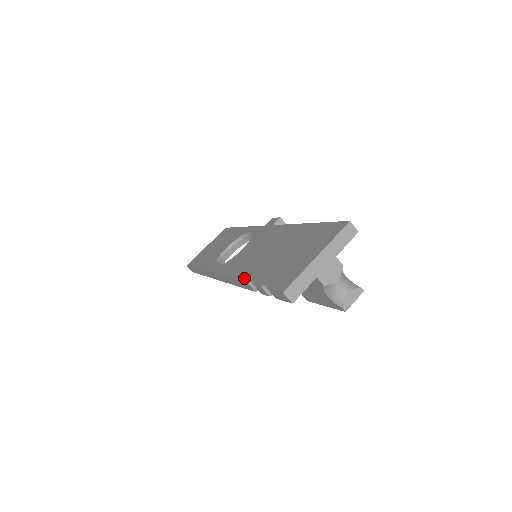
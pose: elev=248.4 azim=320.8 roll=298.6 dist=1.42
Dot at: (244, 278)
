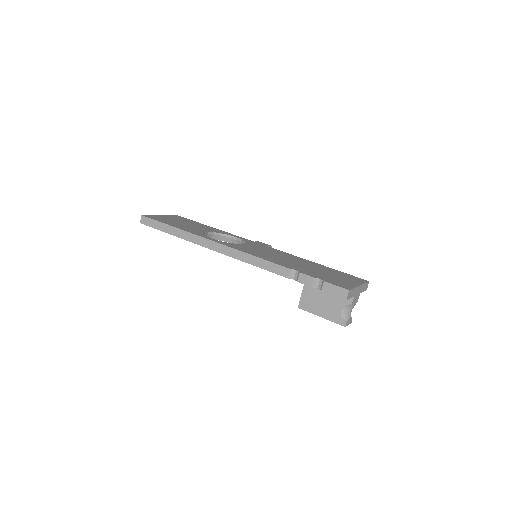
Dot at: (281, 264)
